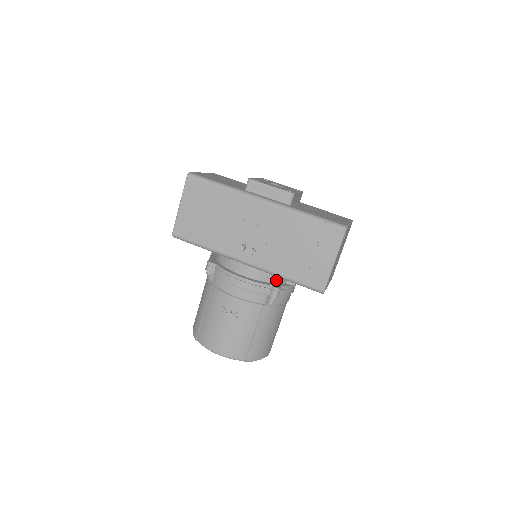
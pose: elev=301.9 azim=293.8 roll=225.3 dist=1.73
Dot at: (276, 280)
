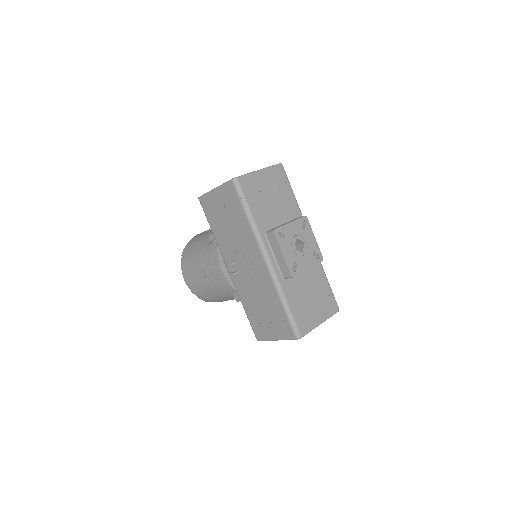
Dot at: occluded
